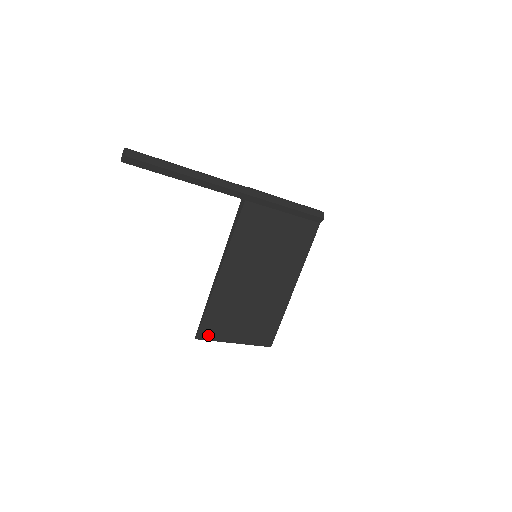
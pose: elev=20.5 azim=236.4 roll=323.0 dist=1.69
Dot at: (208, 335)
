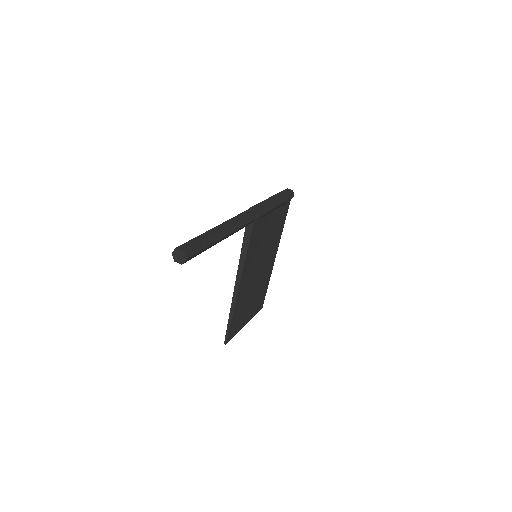
Dot at: (232, 335)
